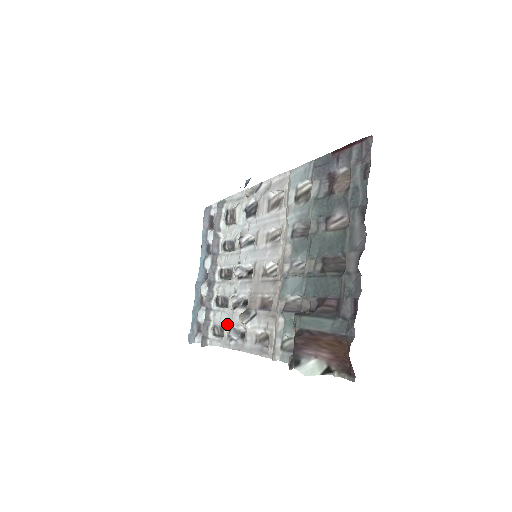
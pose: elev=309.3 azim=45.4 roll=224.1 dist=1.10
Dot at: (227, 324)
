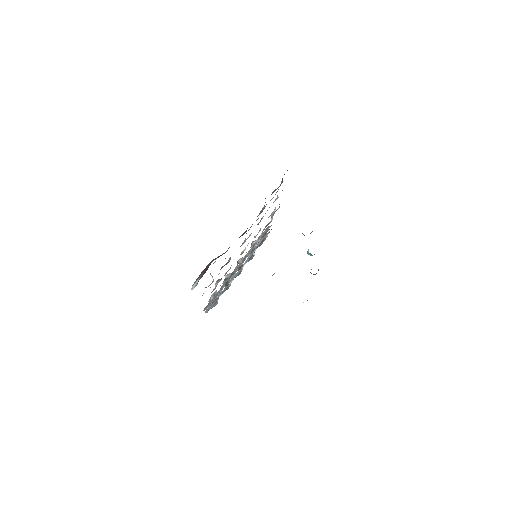
Dot at: occluded
